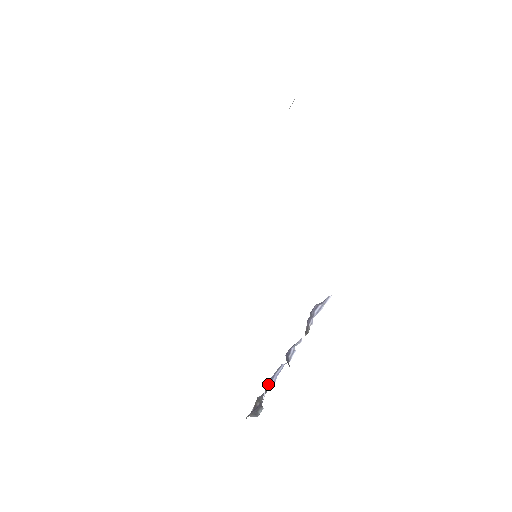
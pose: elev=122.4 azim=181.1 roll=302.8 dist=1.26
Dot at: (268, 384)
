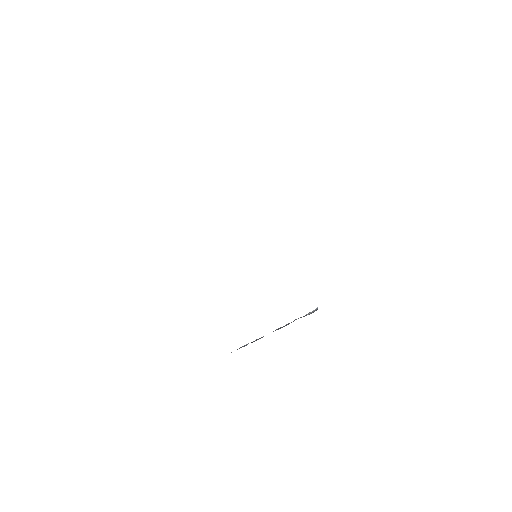
Dot at: occluded
